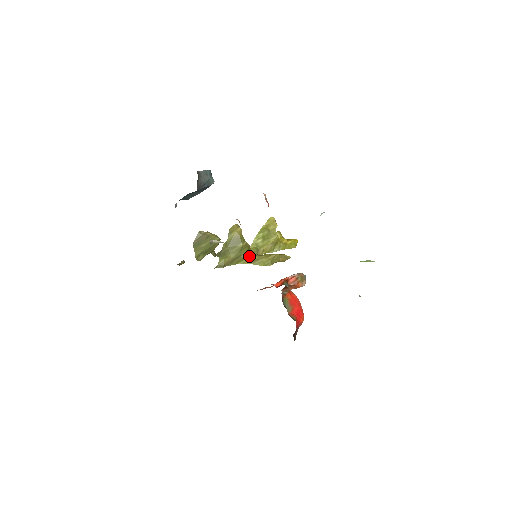
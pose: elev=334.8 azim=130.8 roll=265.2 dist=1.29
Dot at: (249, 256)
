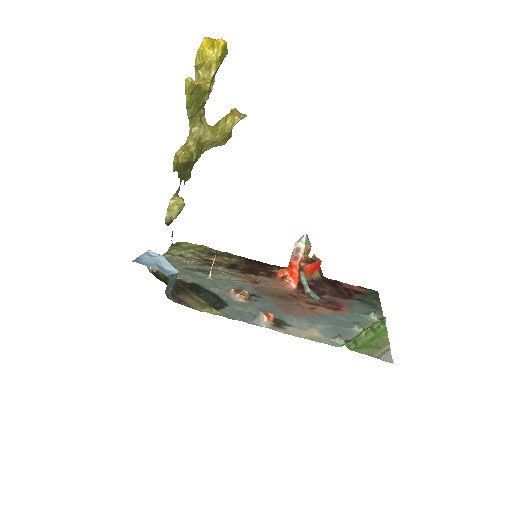
Dot at: (202, 145)
